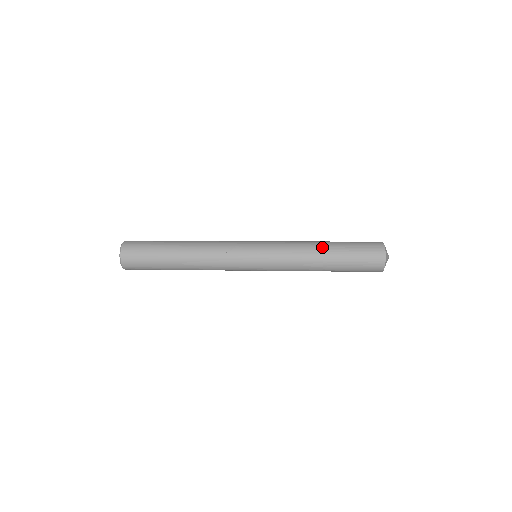
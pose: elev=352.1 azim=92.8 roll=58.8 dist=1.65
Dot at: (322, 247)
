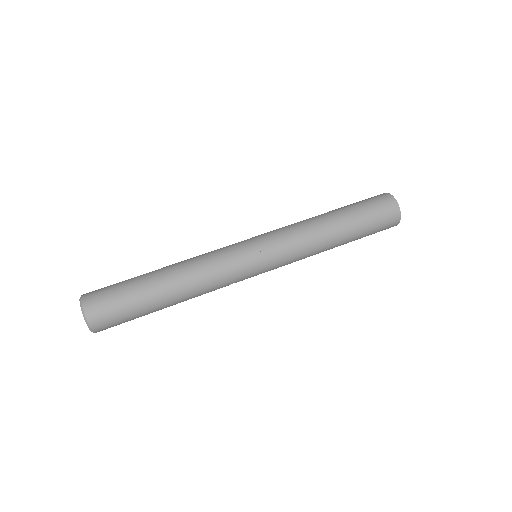
Dot at: occluded
